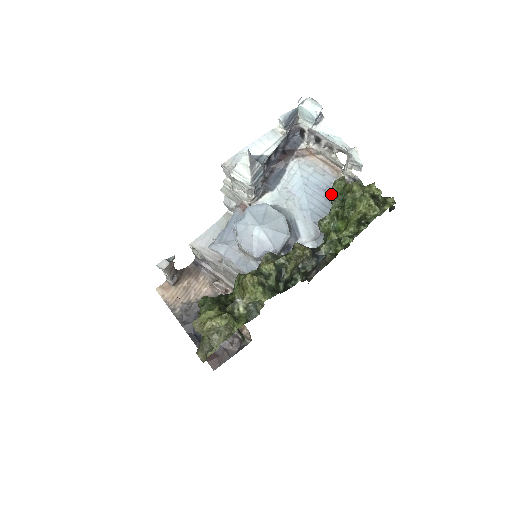
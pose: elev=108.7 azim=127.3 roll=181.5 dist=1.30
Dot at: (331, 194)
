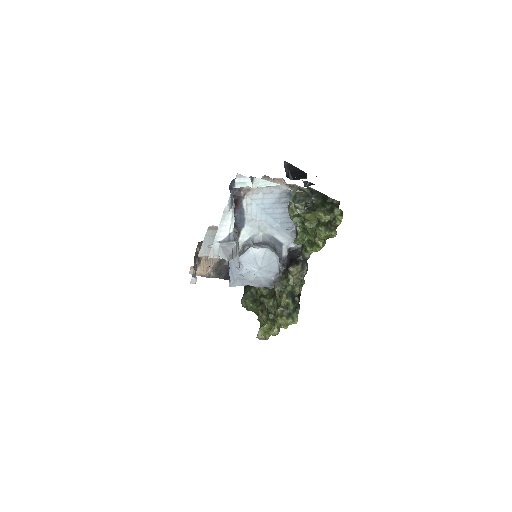
Dot at: (285, 201)
